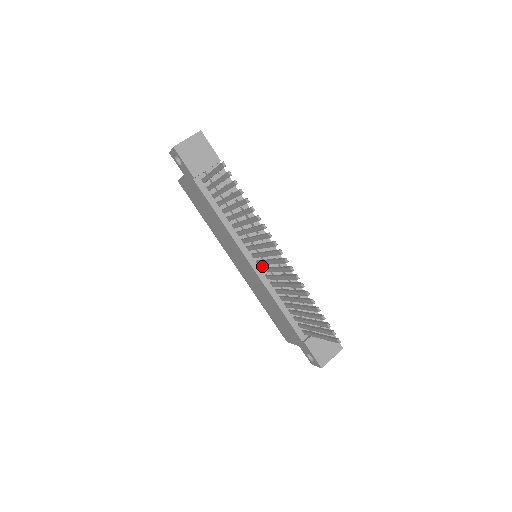
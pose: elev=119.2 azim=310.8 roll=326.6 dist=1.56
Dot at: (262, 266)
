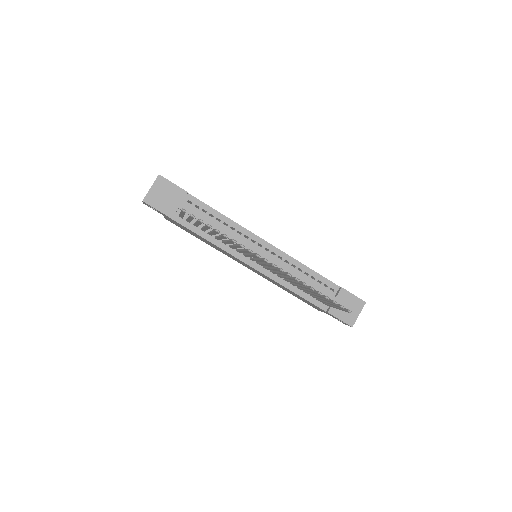
Dot at: occluded
